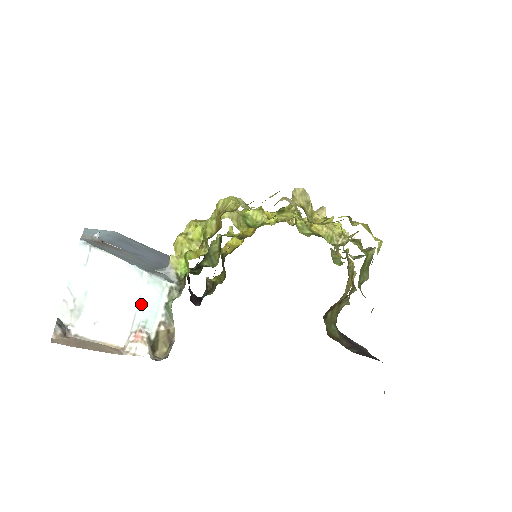
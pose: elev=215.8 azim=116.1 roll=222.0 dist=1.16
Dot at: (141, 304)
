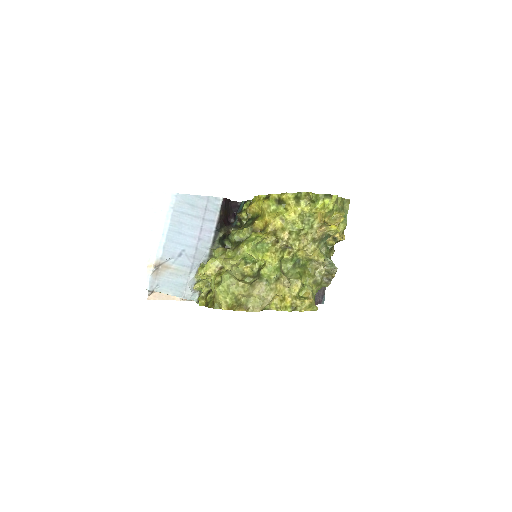
Dot at: occluded
